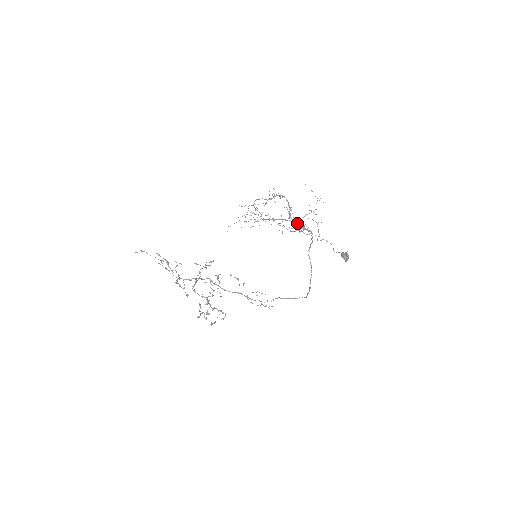
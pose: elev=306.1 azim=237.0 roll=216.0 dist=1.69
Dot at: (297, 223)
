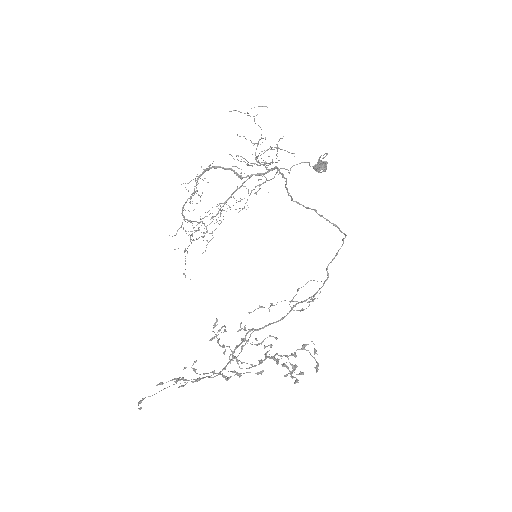
Dot at: occluded
